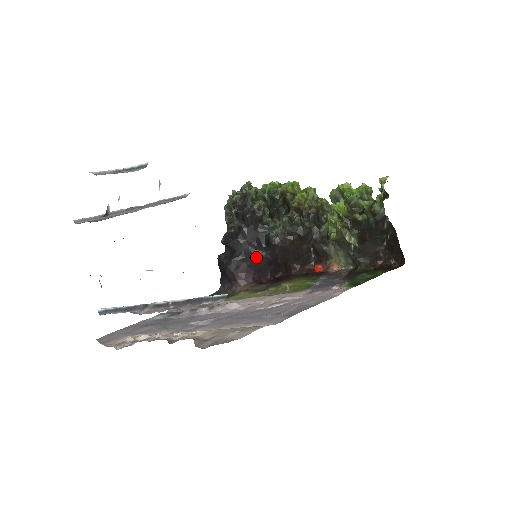
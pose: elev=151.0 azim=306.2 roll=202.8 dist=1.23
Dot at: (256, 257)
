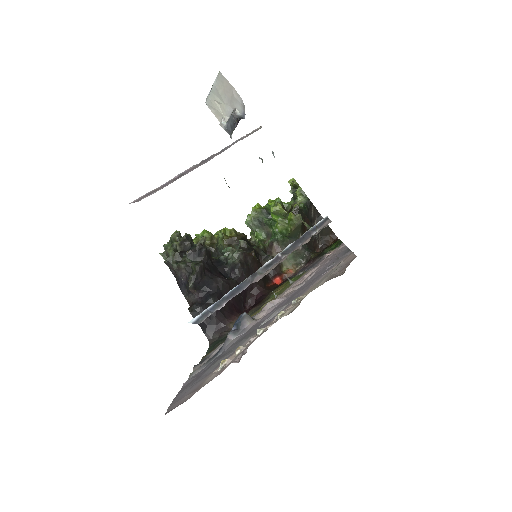
Dot at: (230, 287)
